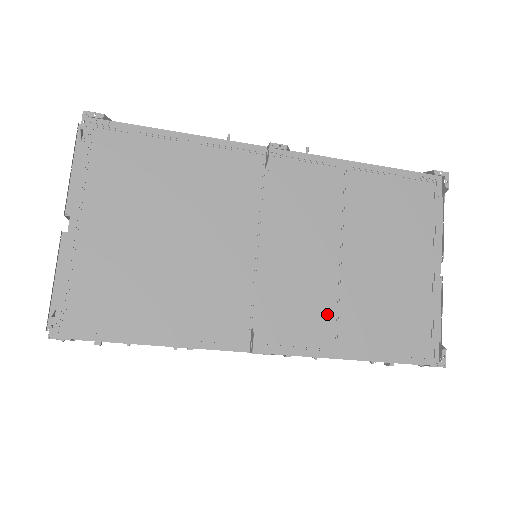
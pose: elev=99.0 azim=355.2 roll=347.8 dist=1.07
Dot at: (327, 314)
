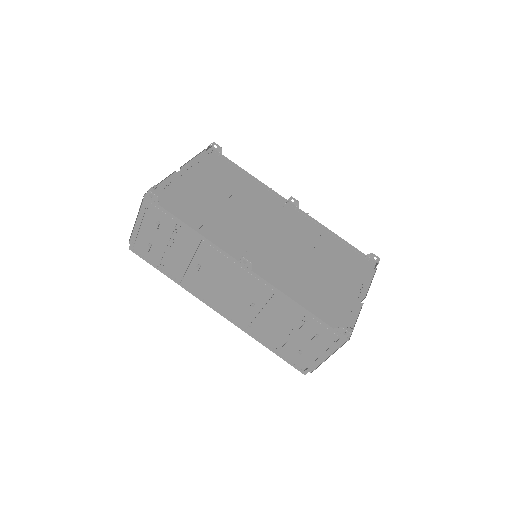
Dot at: (289, 274)
